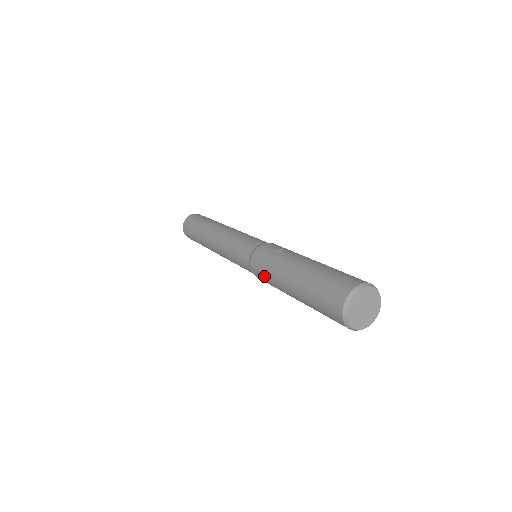
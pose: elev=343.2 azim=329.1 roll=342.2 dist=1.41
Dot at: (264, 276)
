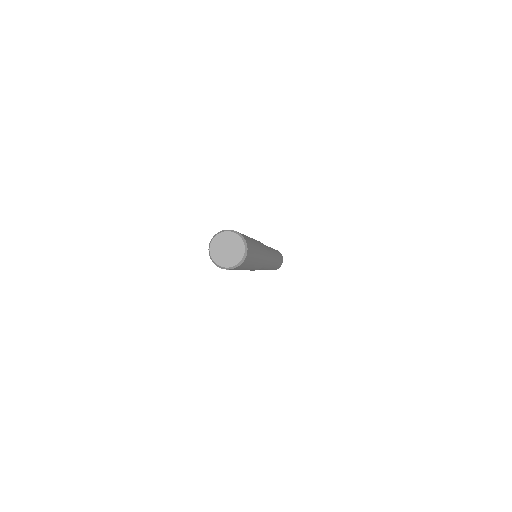
Dot at: occluded
